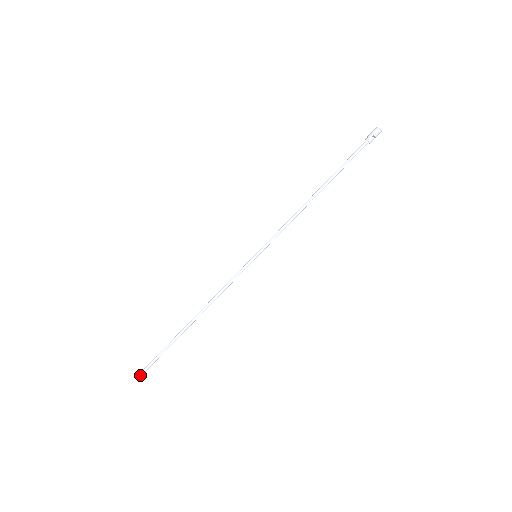
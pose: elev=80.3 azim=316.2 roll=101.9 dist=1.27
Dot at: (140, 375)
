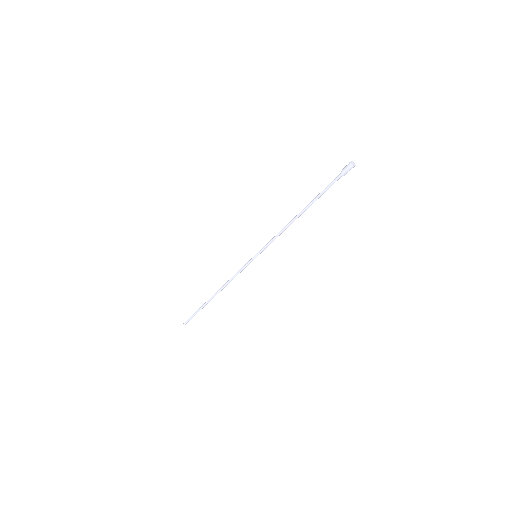
Dot at: occluded
